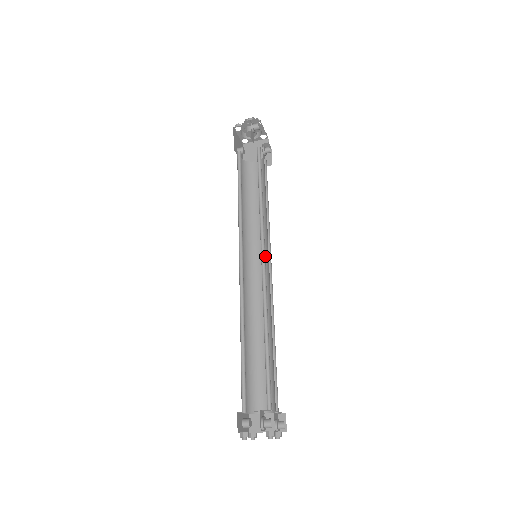
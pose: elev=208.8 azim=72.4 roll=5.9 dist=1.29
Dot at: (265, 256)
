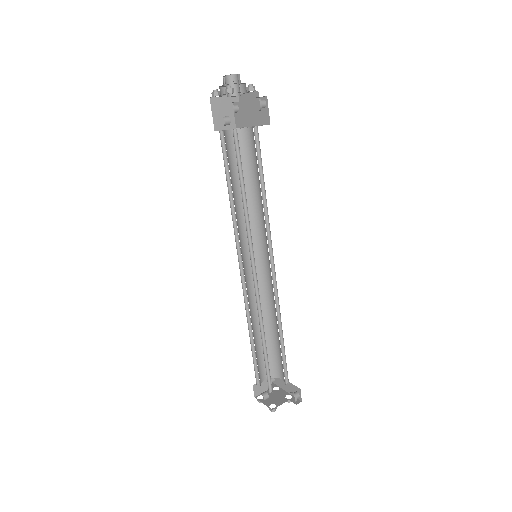
Dot at: (254, 249)
